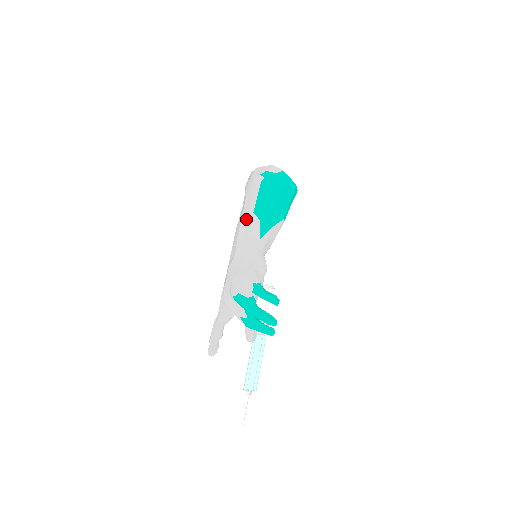
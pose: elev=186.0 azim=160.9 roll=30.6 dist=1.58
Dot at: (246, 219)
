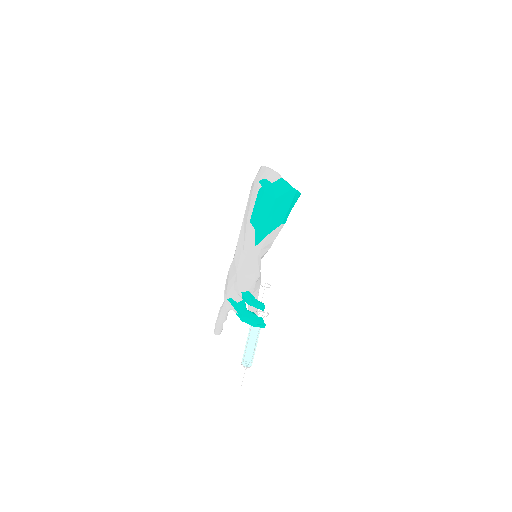
Dot at: (245, 225)
